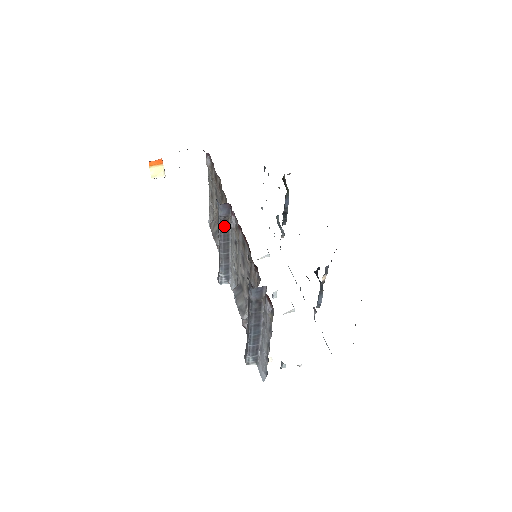
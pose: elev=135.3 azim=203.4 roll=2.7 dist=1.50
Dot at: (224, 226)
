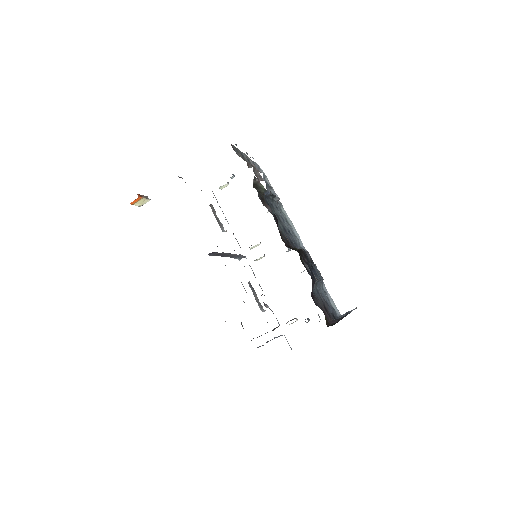
Dot at: (218, 255)
